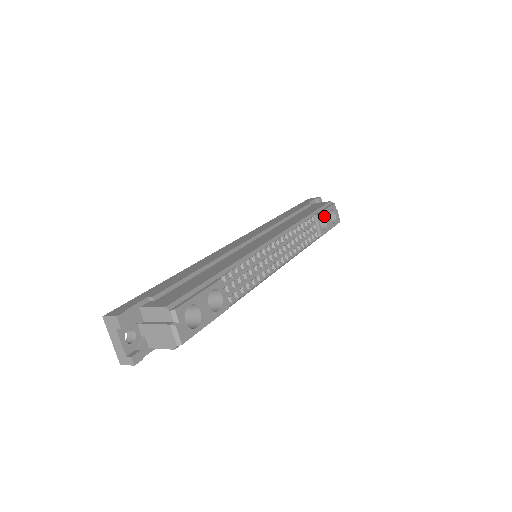
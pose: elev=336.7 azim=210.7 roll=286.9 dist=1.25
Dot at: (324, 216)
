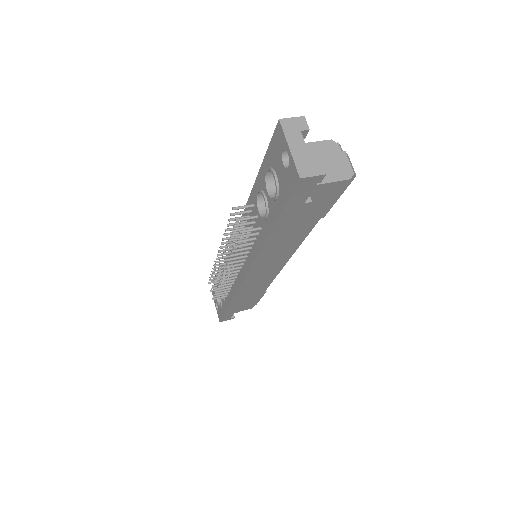
Dot at: occluded
